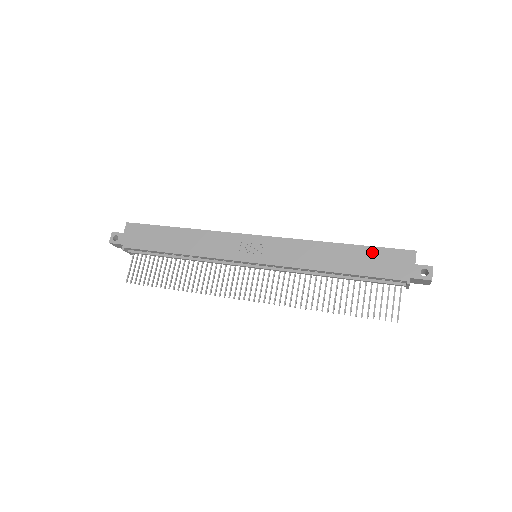
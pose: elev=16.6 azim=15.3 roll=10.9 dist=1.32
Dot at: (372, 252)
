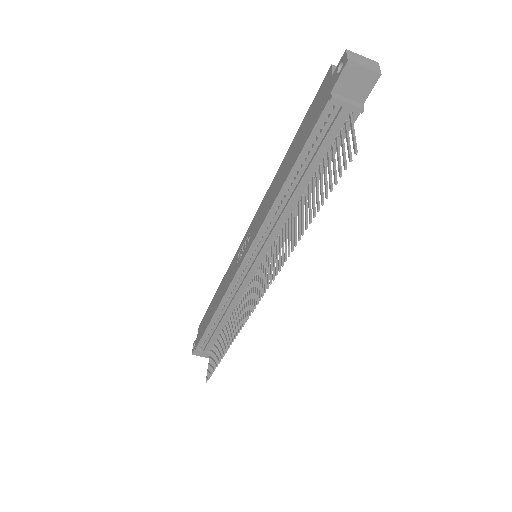
Dot at: (303, 125)
